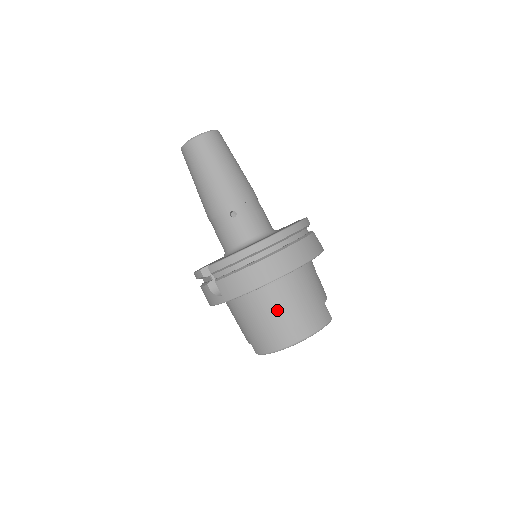
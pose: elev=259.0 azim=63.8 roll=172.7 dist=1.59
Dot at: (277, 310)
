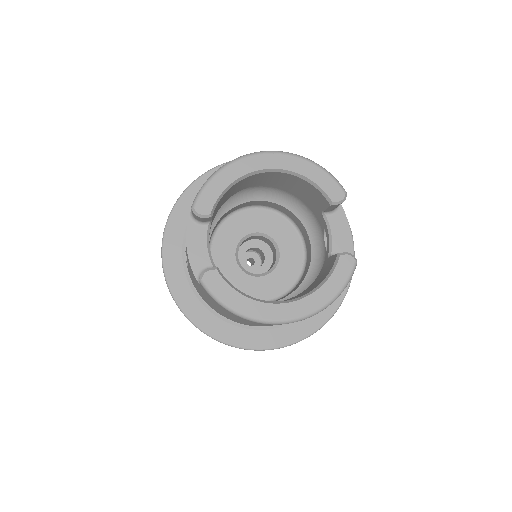
Dot at: occluded
